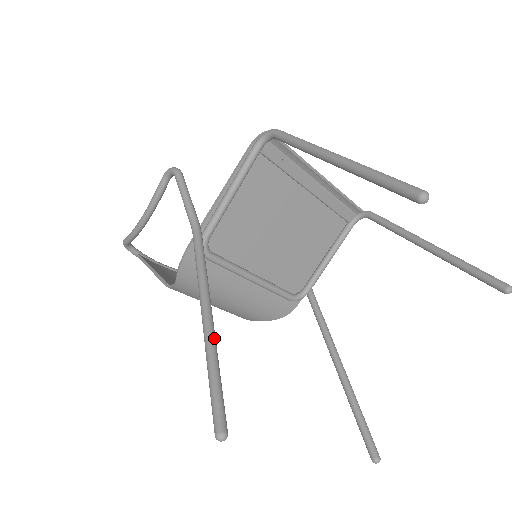
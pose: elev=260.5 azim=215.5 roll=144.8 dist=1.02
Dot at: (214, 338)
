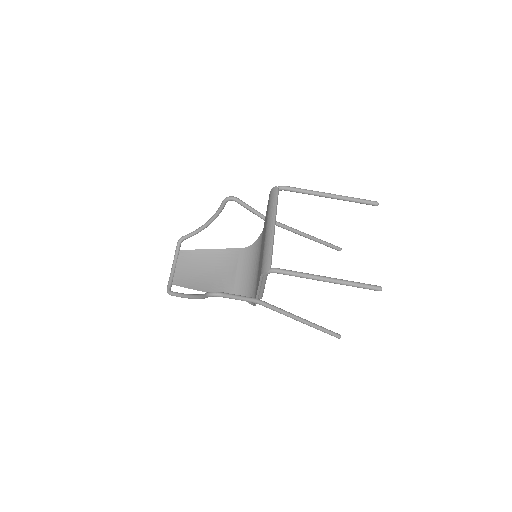
Dot at: (312, 324)
